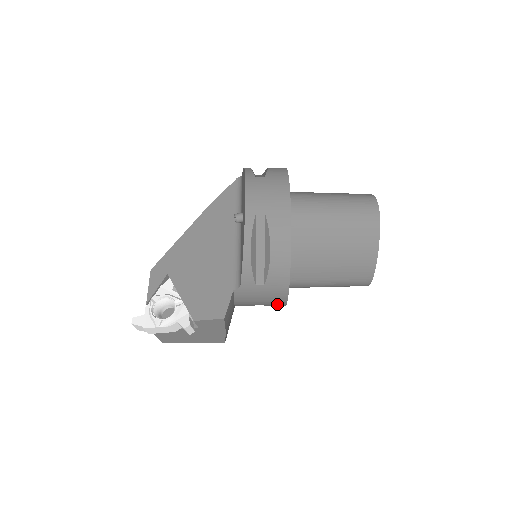
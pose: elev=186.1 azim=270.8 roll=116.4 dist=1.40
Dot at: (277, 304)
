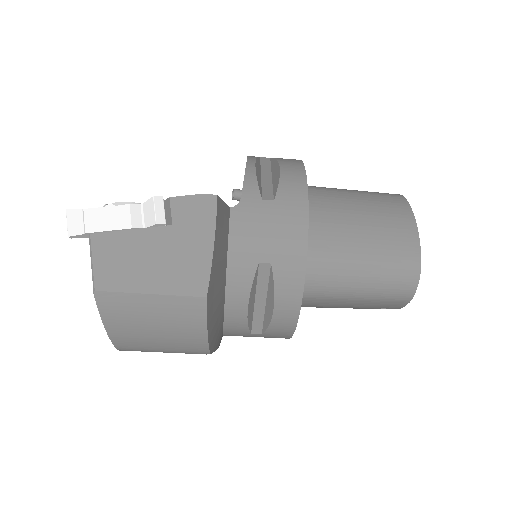
Dot at: (292, 259)
